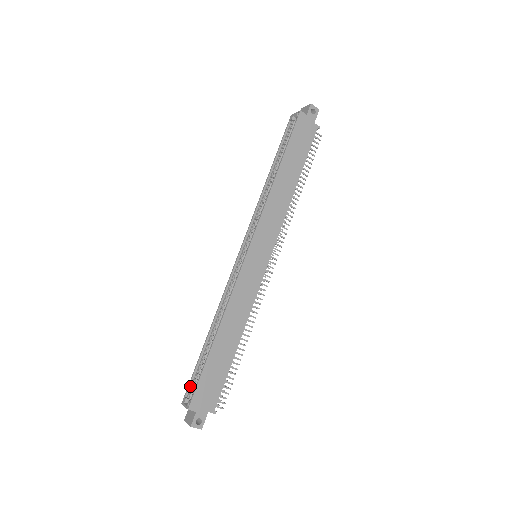
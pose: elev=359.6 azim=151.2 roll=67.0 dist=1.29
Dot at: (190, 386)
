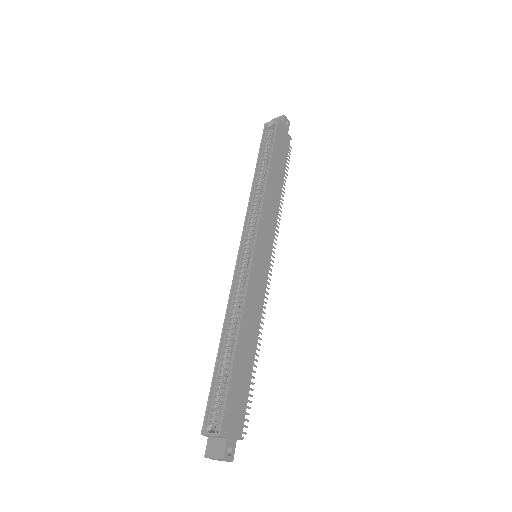
Dot at: (208, 410)
